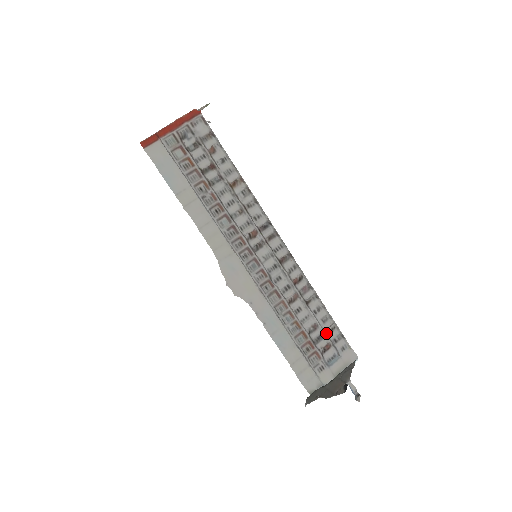
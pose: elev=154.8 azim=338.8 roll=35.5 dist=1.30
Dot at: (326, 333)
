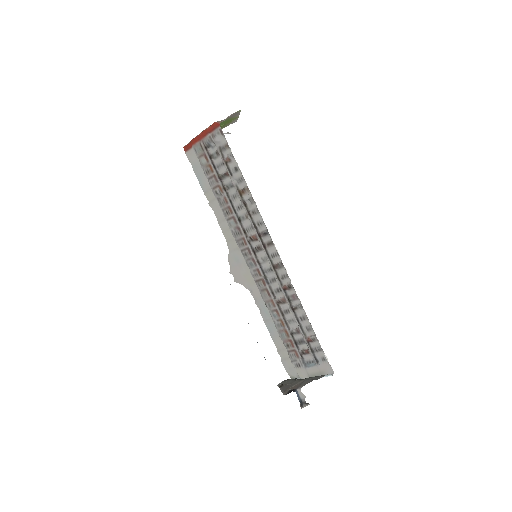
Dot at: (306, 340)
